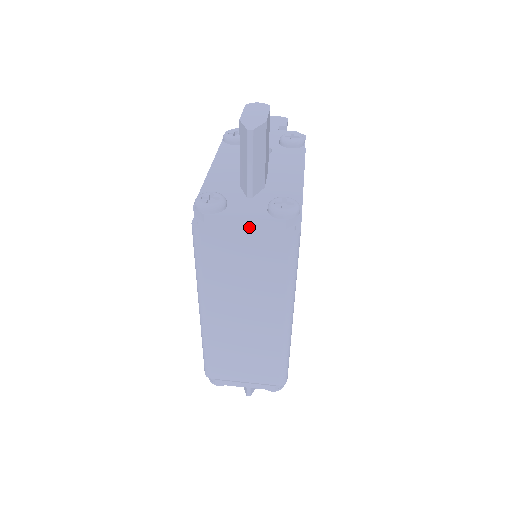
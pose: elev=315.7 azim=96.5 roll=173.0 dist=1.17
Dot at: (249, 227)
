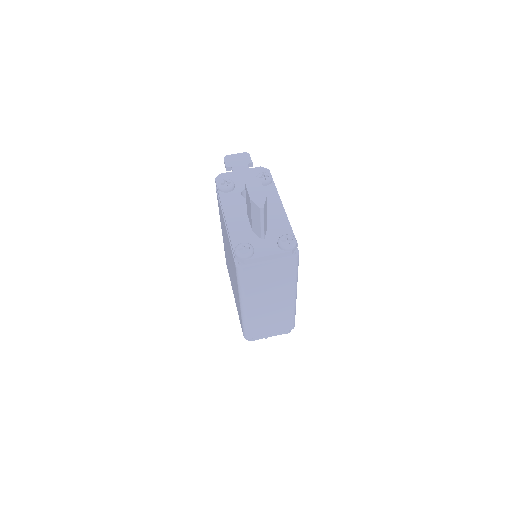
Dot at: (270, 259)
